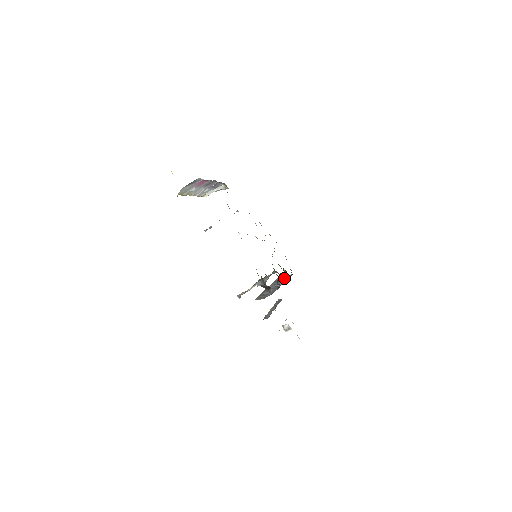
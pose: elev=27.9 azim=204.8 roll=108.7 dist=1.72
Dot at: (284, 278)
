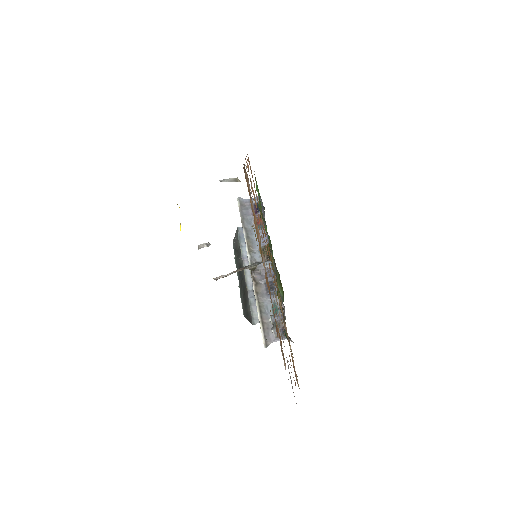
Dot at: (272, 251)
